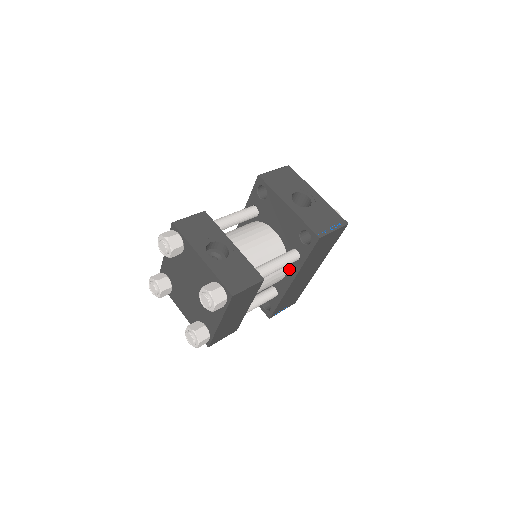
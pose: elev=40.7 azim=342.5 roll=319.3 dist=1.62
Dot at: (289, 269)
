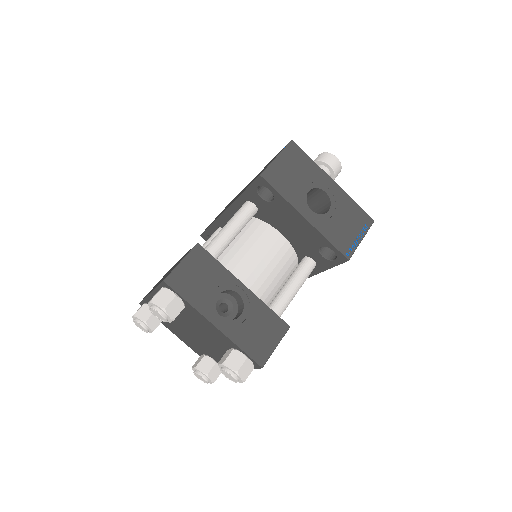
Dot at: occluded
